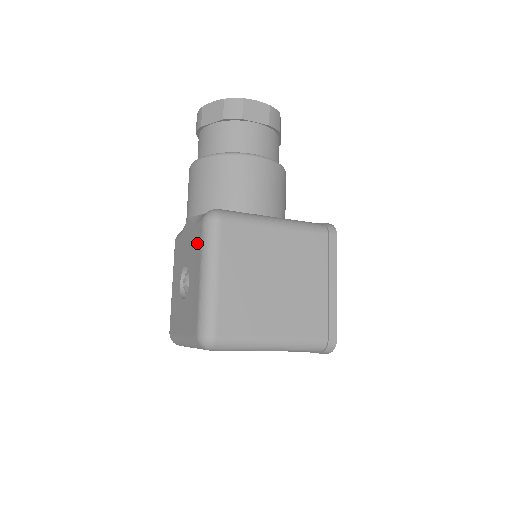
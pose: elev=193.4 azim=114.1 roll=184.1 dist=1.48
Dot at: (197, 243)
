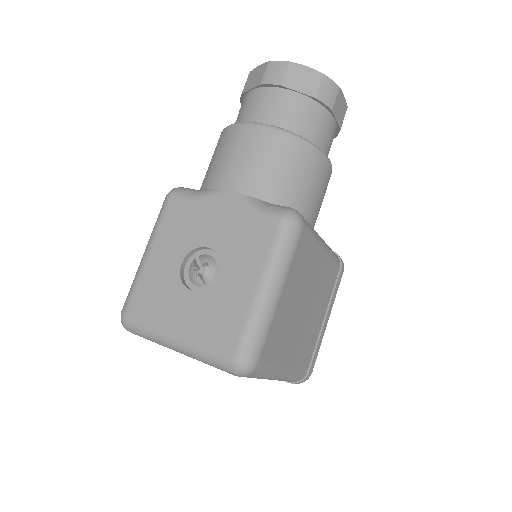
Dot at: (257, 238)
